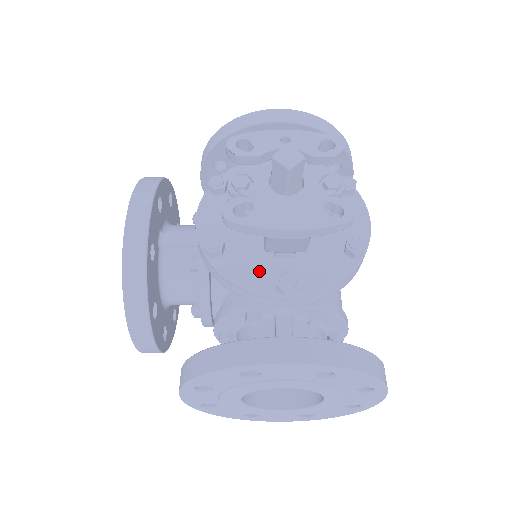
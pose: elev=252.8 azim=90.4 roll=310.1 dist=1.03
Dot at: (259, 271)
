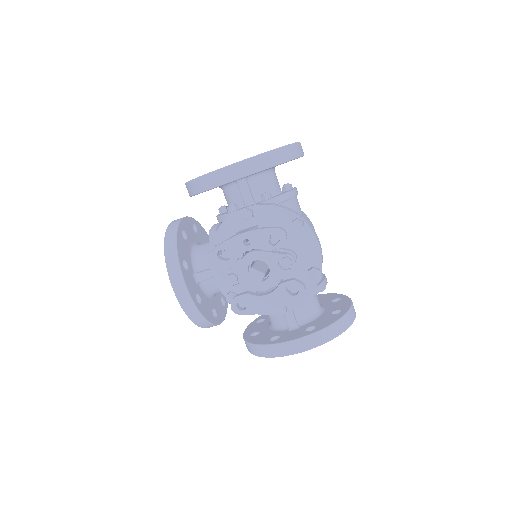
Dot at: occluded
